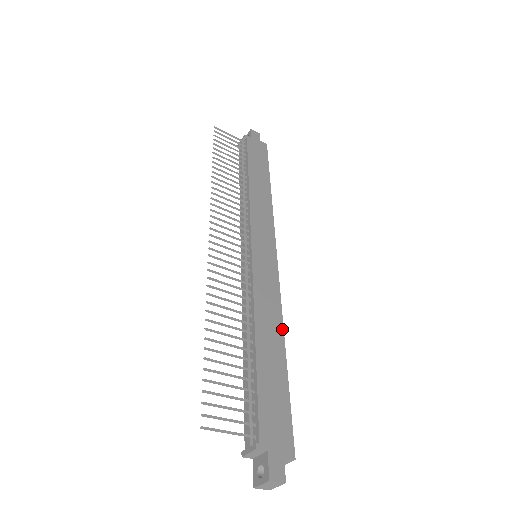
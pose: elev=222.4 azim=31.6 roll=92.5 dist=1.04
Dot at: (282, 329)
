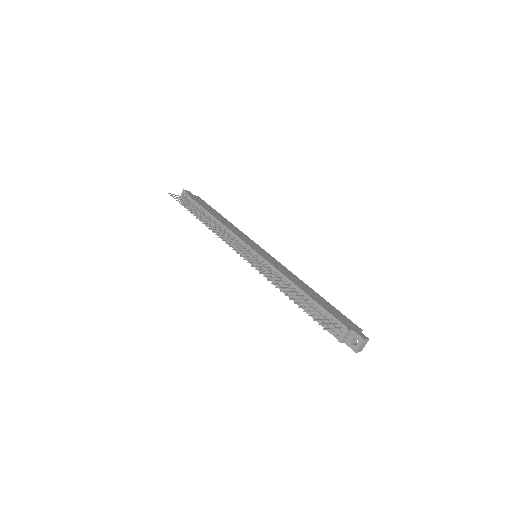
Dot at: (304, 283)
